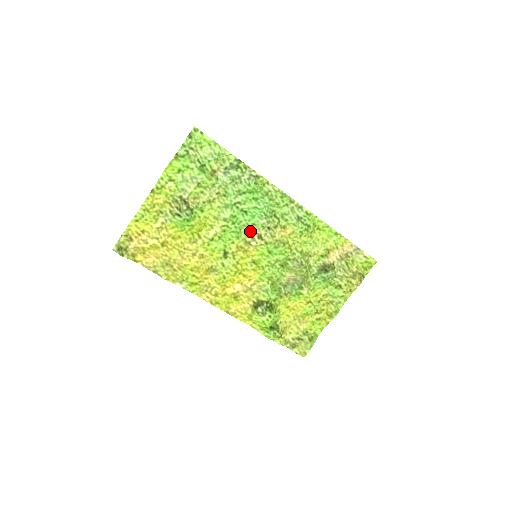
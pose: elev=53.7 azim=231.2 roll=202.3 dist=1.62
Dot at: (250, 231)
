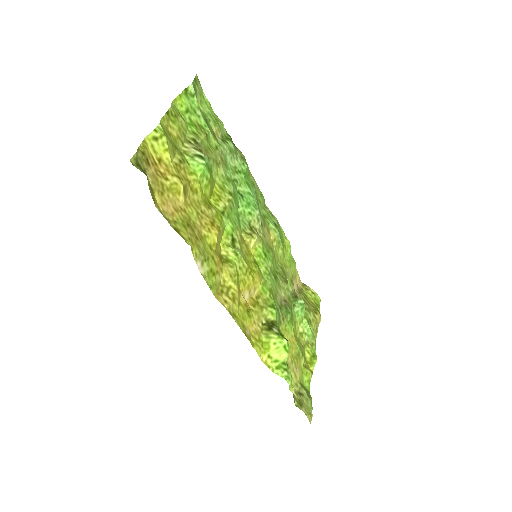
Dot at: (247, 222)
